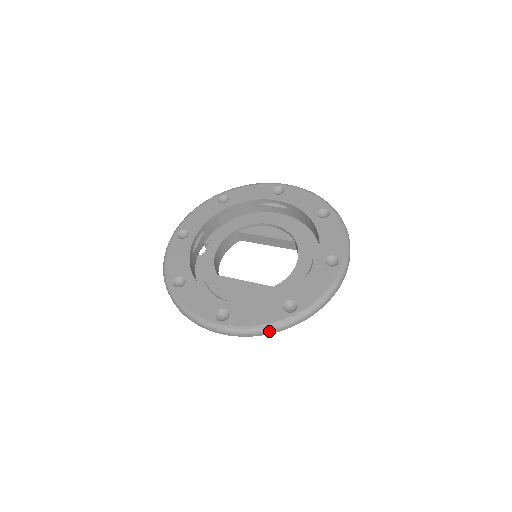
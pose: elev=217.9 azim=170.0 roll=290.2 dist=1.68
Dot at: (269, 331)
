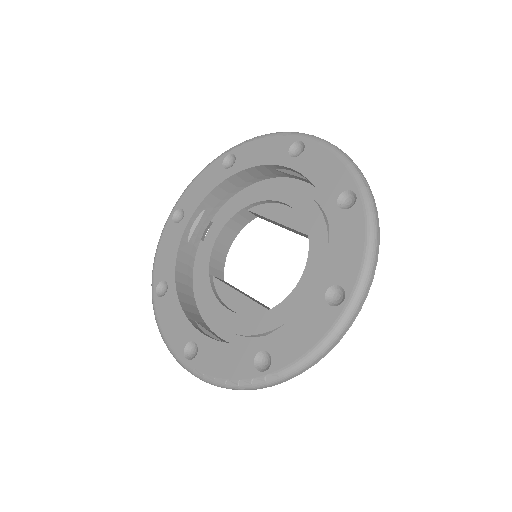
Dot at: (235, 389)
